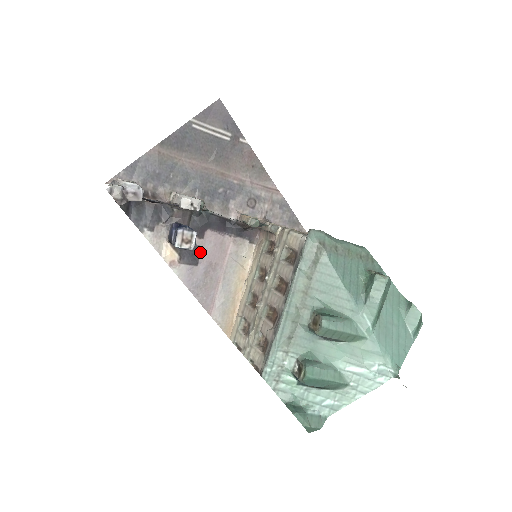
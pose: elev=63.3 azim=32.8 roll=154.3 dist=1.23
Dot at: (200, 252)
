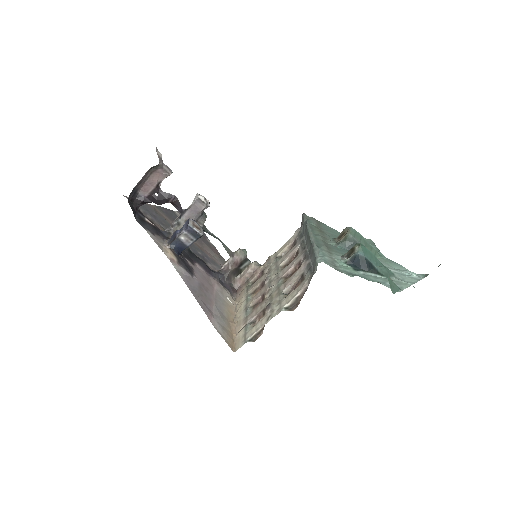
Dot at: (193, 271)
